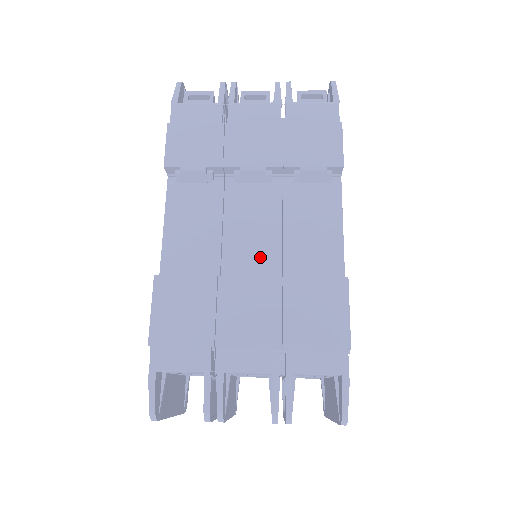
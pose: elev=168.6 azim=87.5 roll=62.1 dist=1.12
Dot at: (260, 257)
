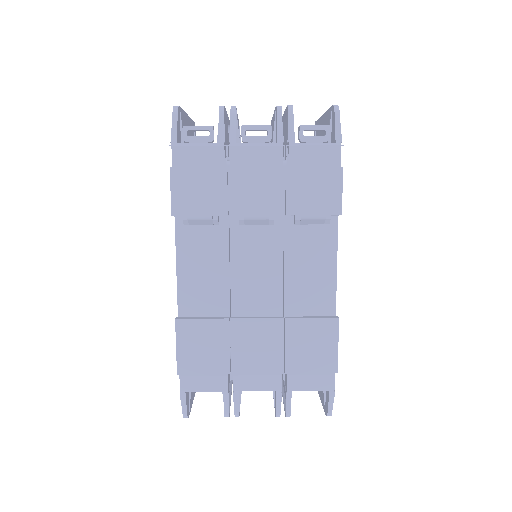
Dot at: (264, 293)
